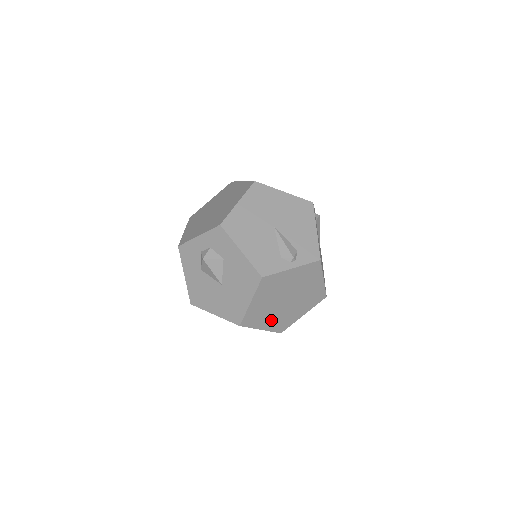
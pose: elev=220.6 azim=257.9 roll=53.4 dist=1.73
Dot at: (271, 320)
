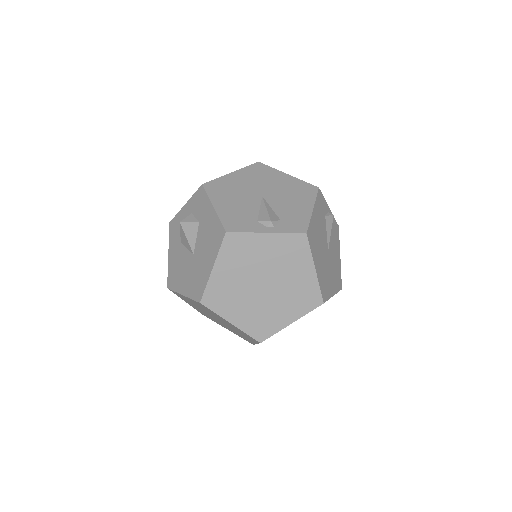
Dot at: (244, 312)
